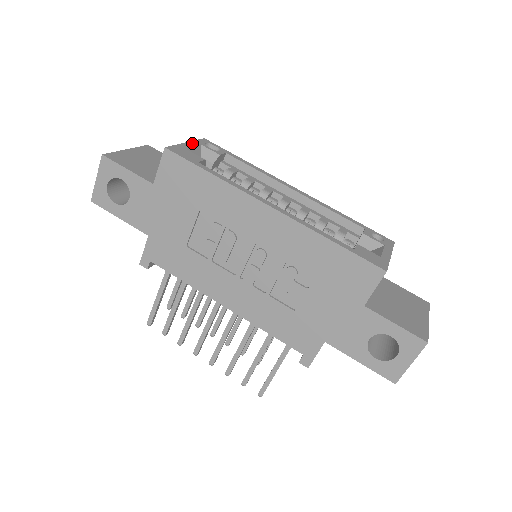
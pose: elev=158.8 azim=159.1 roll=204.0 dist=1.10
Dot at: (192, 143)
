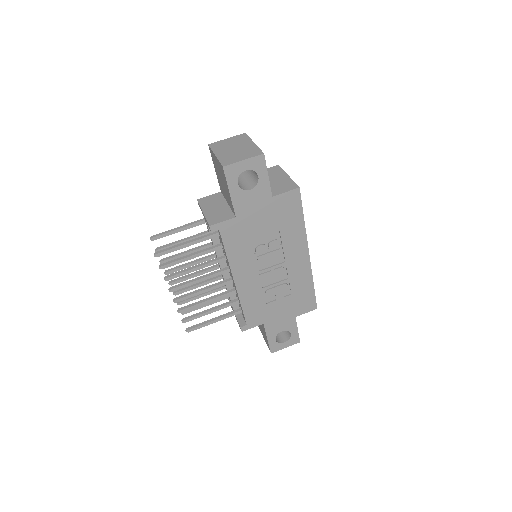
Dot at: occluded
